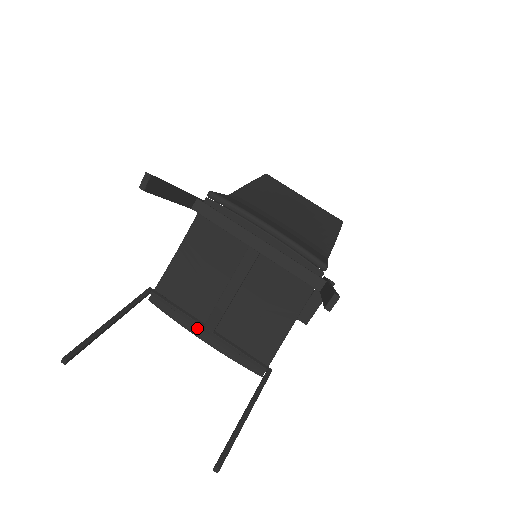
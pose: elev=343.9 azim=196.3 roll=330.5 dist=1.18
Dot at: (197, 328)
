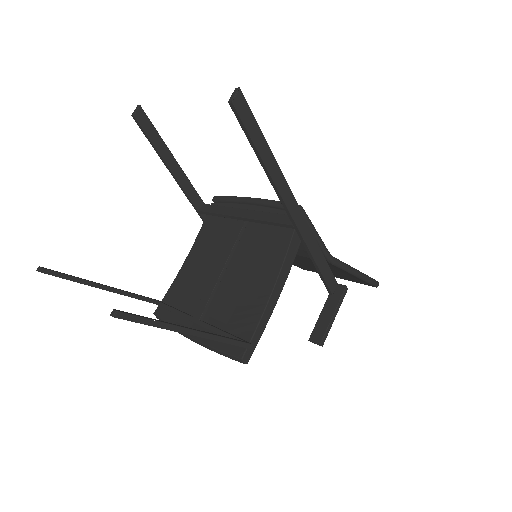
Dot at: (188, 325)
